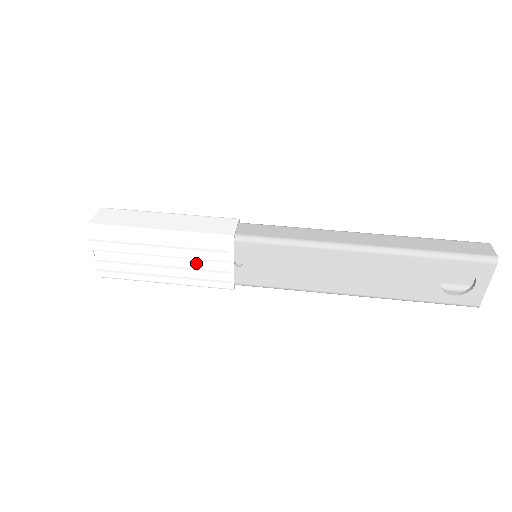
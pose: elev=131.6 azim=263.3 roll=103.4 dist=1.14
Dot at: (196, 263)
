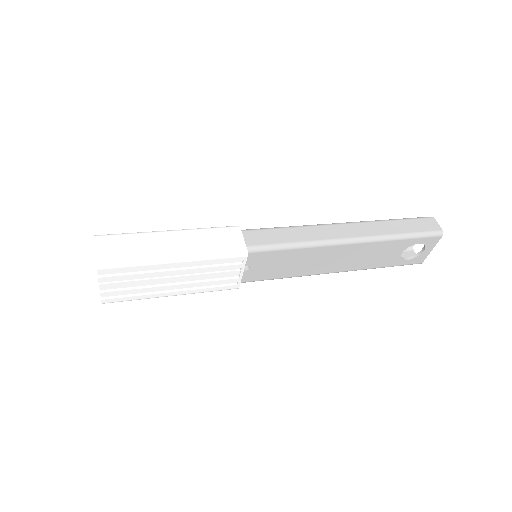
Dot at: (208, 276)
